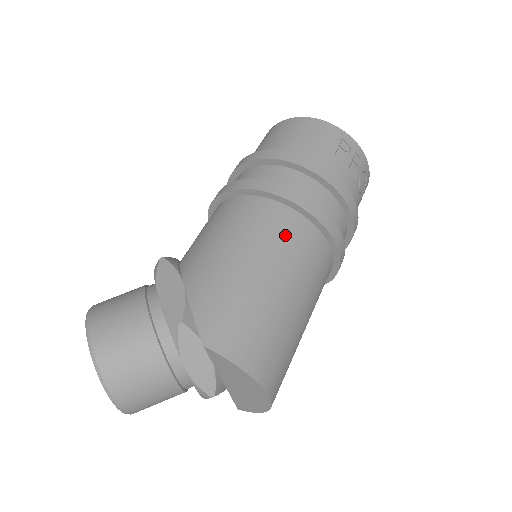
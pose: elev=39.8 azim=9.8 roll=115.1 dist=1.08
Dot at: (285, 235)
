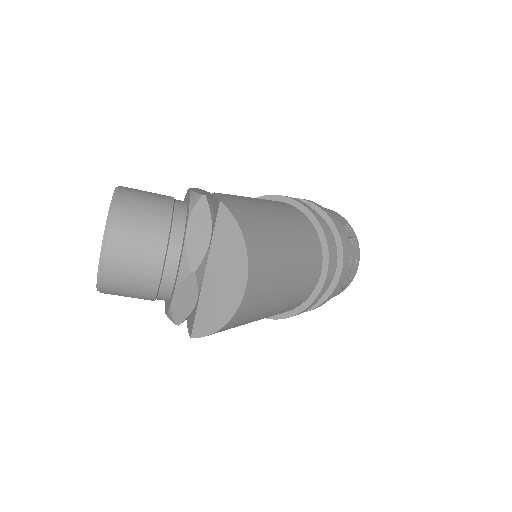
Dot at: (297, 217)
